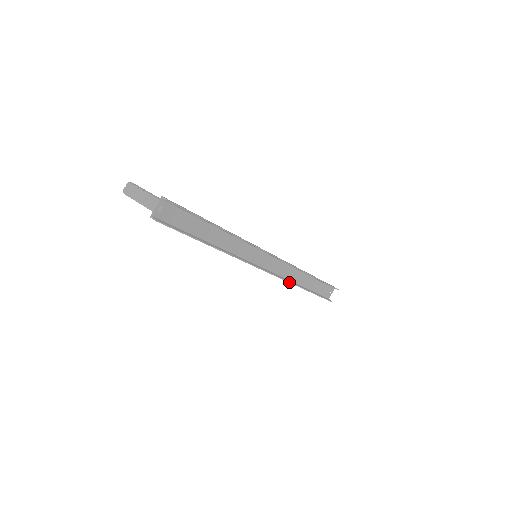
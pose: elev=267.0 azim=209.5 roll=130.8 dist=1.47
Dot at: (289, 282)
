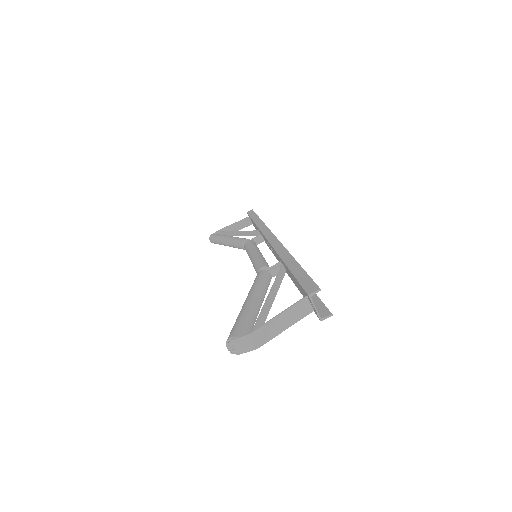
Dot at: occluded
